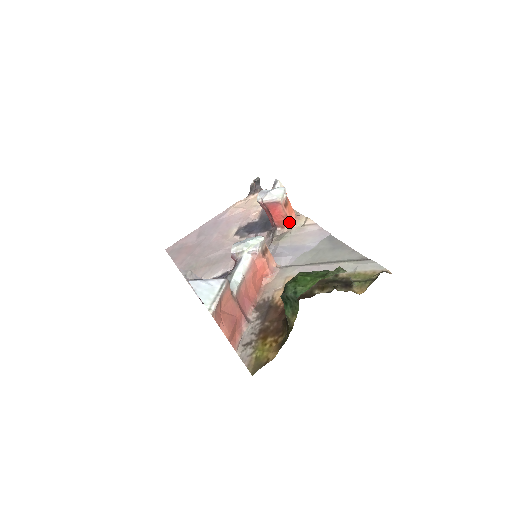
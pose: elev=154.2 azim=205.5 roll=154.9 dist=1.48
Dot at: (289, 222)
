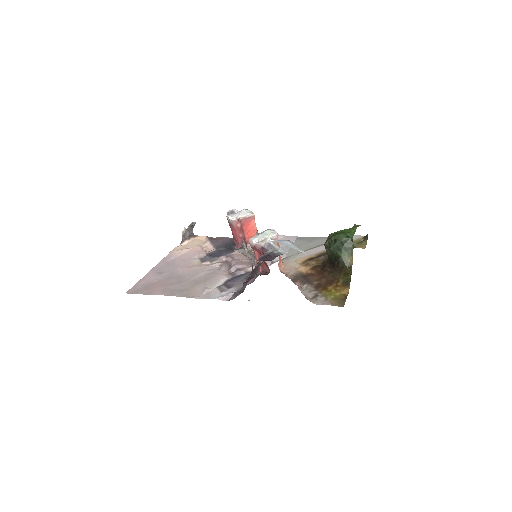
Dot at: occluded
